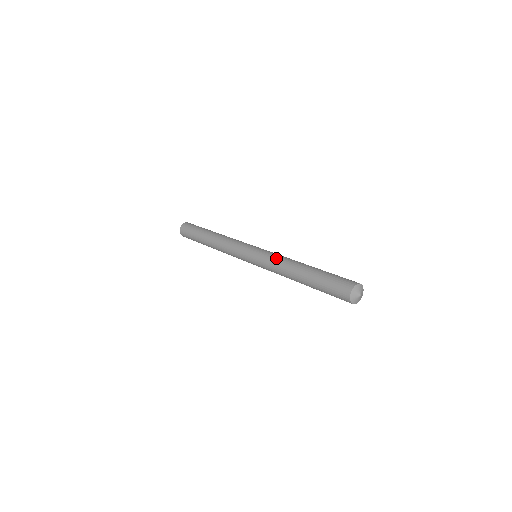
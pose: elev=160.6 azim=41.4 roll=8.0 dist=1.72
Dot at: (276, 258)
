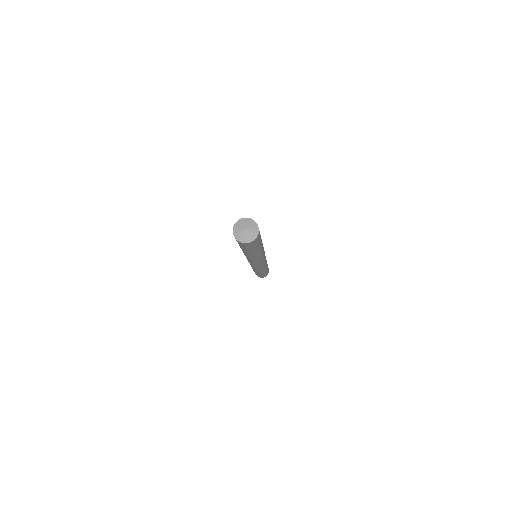
Dot at: occluded
